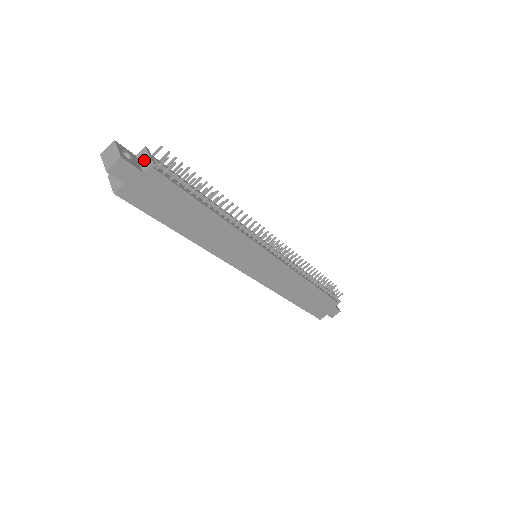
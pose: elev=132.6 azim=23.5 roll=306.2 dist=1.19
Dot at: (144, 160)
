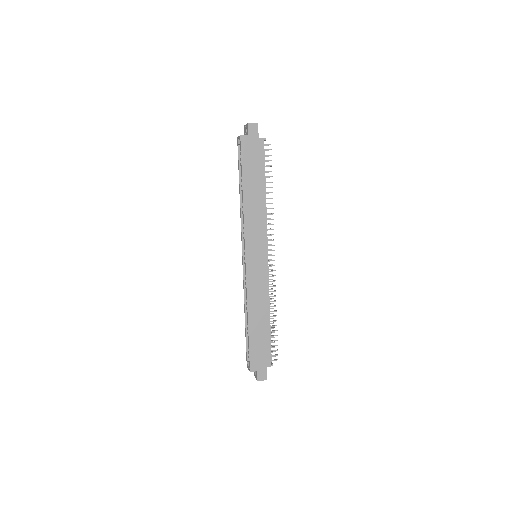
Dot at: occluded
